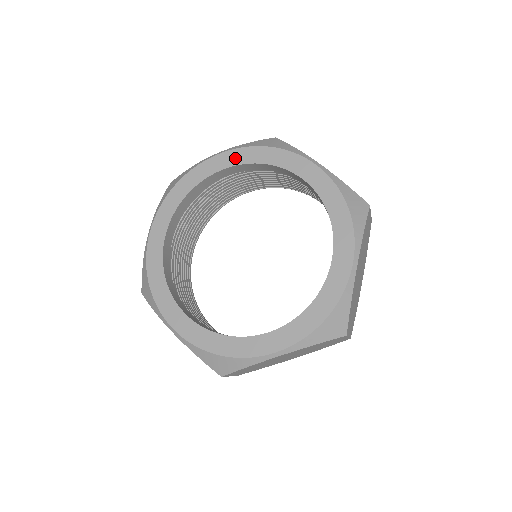
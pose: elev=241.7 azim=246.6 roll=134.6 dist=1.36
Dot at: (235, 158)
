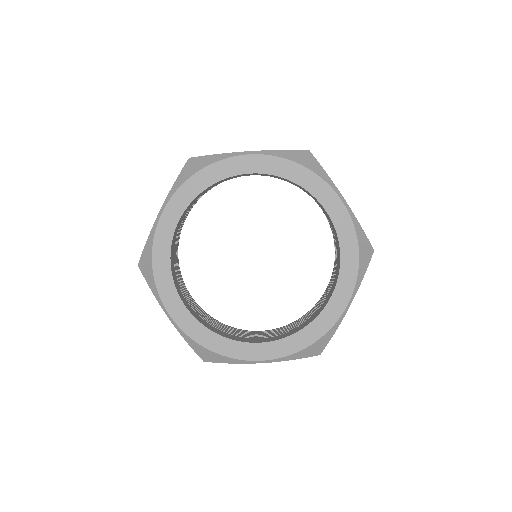
Dot at: (268, 166)
